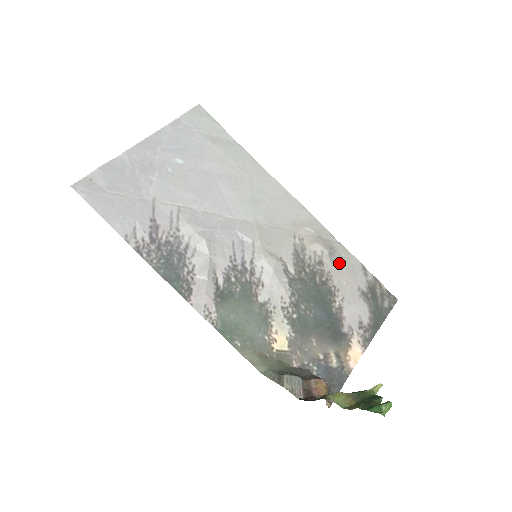
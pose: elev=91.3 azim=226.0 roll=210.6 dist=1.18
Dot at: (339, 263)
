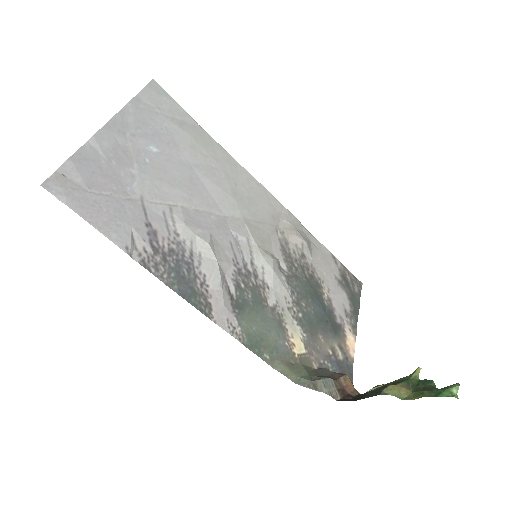
Dot at: (316, 254)
